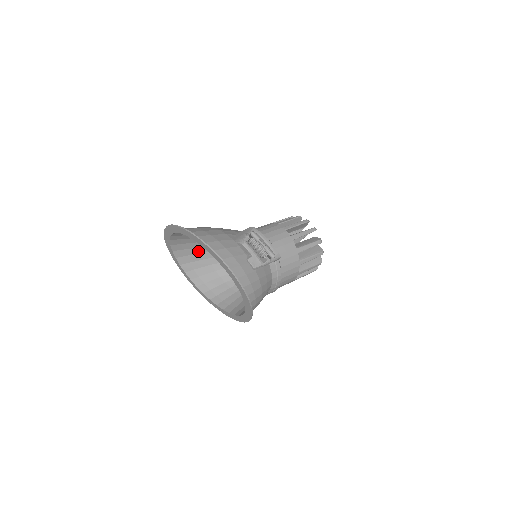
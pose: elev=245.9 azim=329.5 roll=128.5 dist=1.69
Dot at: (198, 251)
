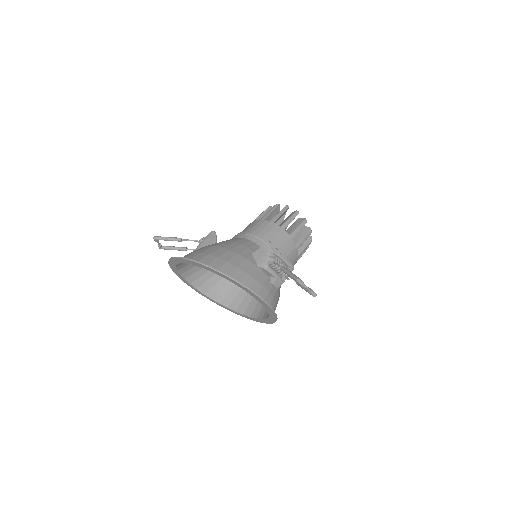
Dot at: occluded
